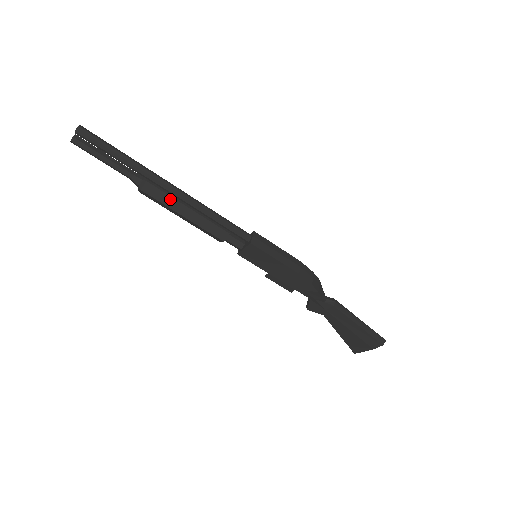
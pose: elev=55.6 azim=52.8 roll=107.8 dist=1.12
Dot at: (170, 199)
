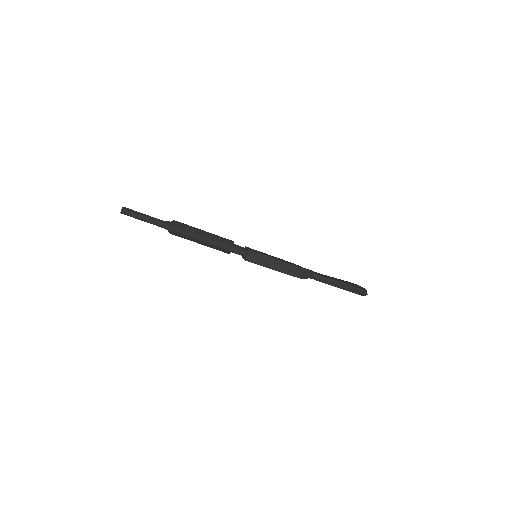
Dot at: (188, 238)
